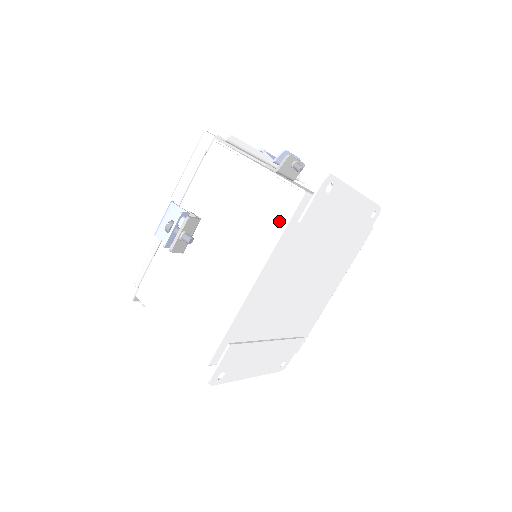
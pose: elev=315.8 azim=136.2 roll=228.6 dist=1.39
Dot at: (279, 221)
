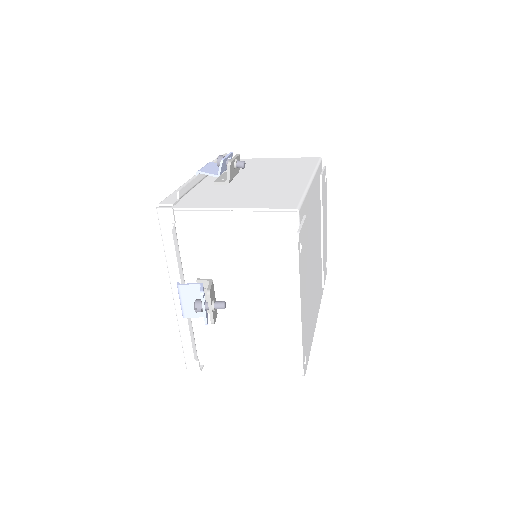
Dot at: (312, 164)
